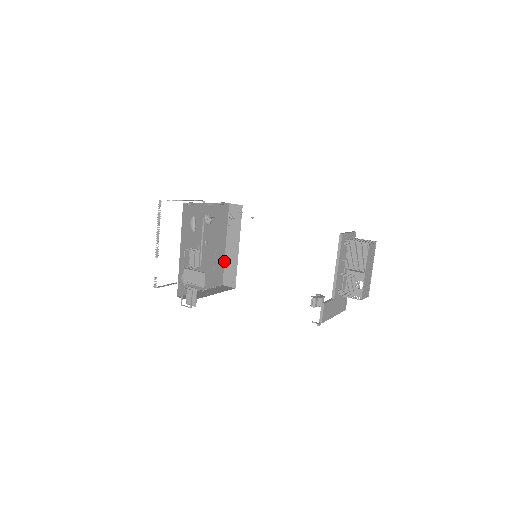
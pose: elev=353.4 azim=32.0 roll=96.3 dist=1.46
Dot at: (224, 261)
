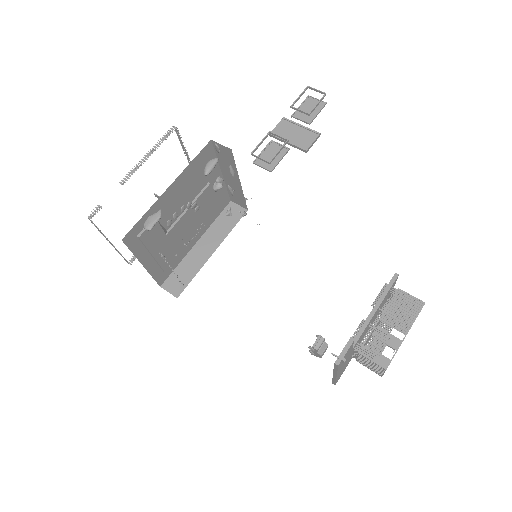
Dot at: (182, 259)
